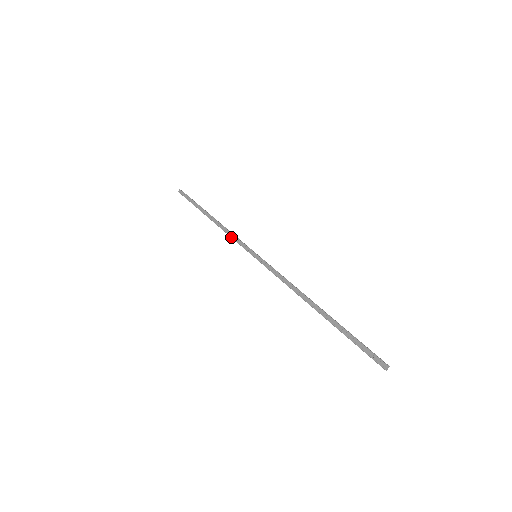
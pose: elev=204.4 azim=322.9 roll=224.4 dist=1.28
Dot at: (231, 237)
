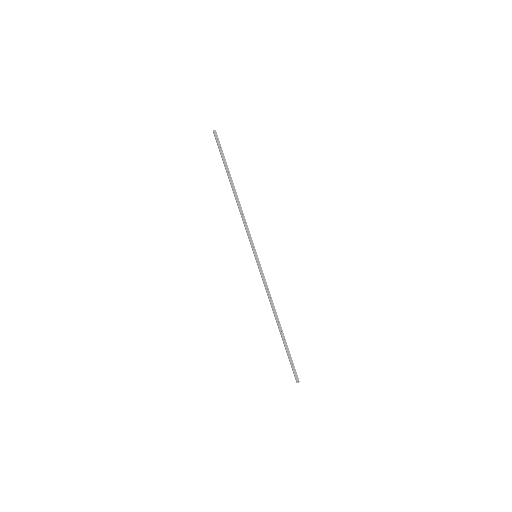
Dot at: (245, 224)
